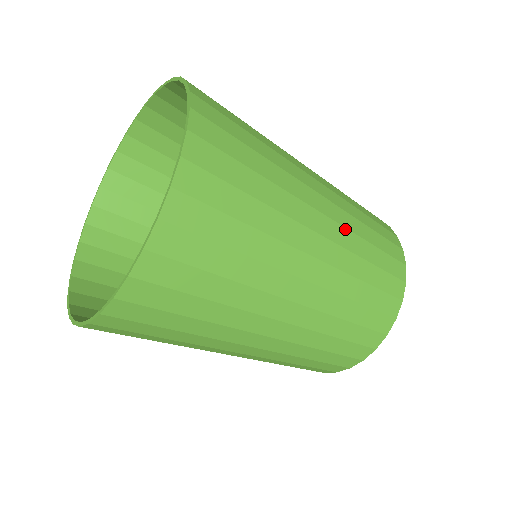
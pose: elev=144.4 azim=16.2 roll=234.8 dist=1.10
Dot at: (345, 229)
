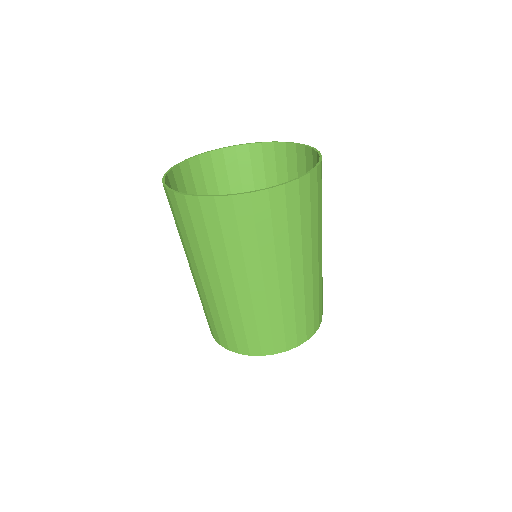
Dot at: occluded
